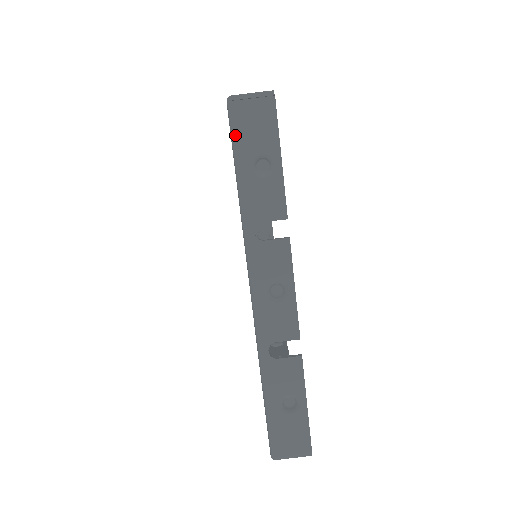
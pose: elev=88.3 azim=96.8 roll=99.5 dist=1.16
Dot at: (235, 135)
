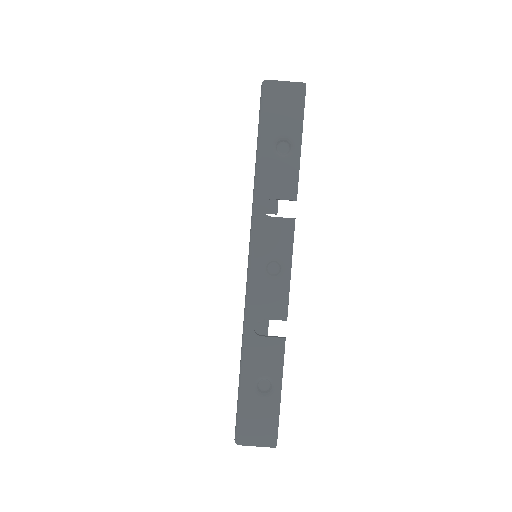
Dot at: (263, 114)
